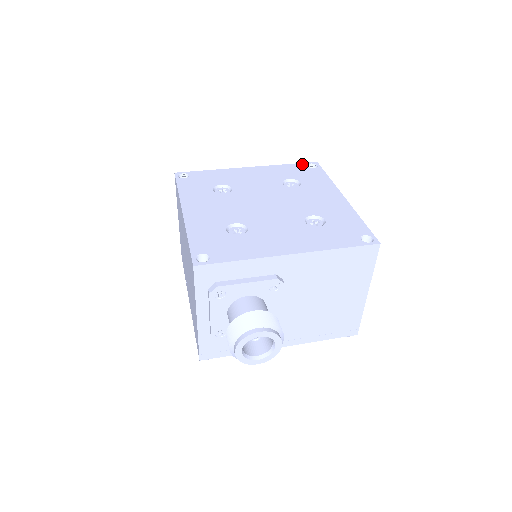
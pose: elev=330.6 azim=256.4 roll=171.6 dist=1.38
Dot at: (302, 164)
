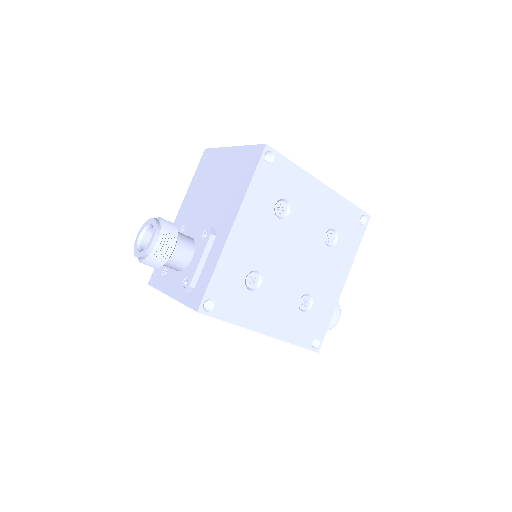
Dot at: (261, 165)
